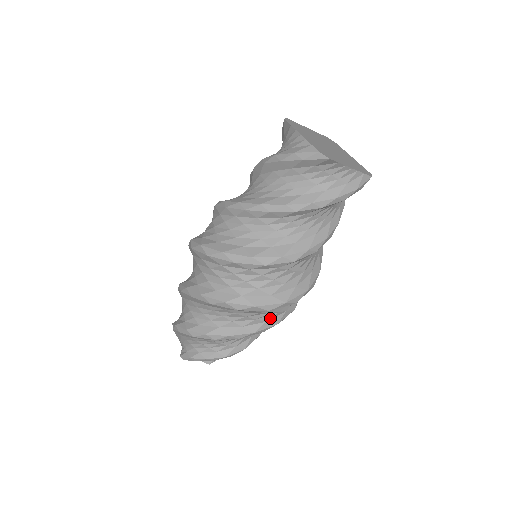
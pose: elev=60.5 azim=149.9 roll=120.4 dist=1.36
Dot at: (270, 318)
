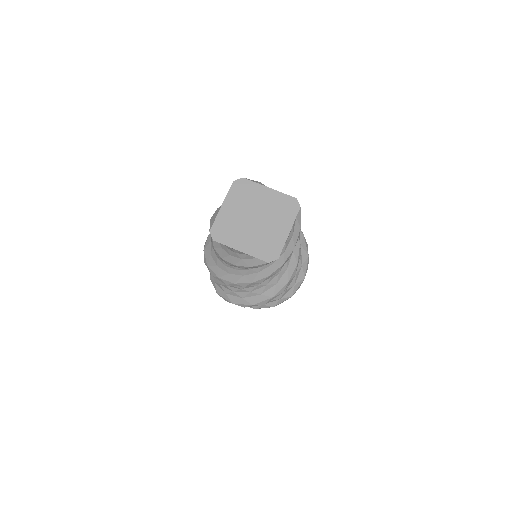
Dot at: occluded
